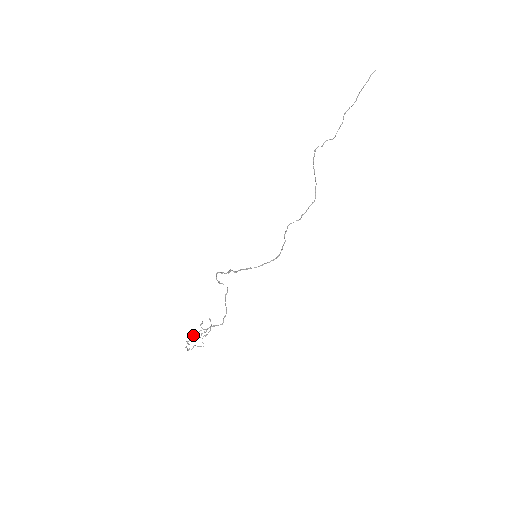
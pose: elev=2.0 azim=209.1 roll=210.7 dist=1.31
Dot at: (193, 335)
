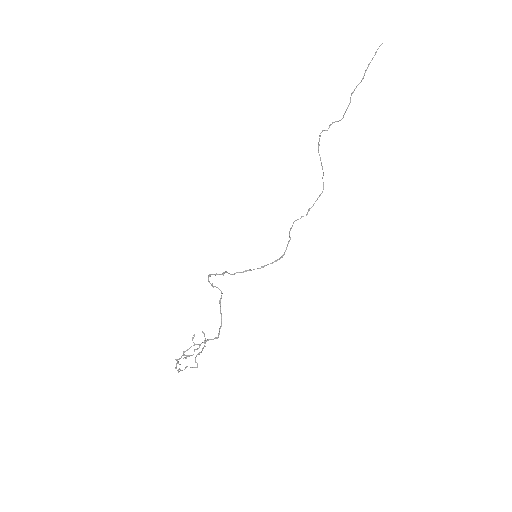
Dot at: (183, 352)
